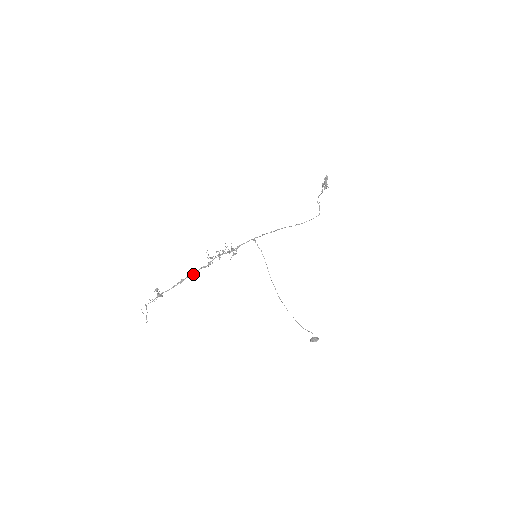
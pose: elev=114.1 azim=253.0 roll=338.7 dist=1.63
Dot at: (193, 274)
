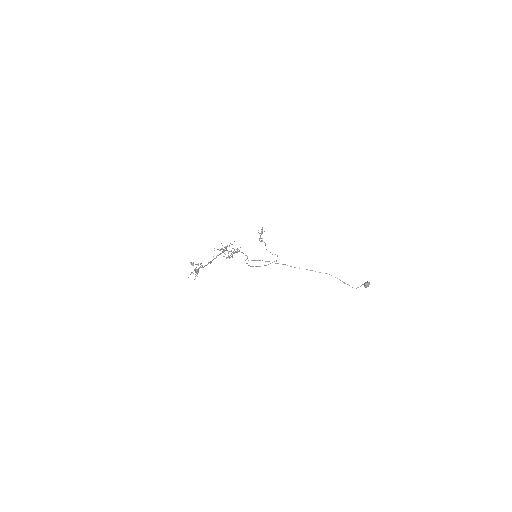
Dot at: occluded
